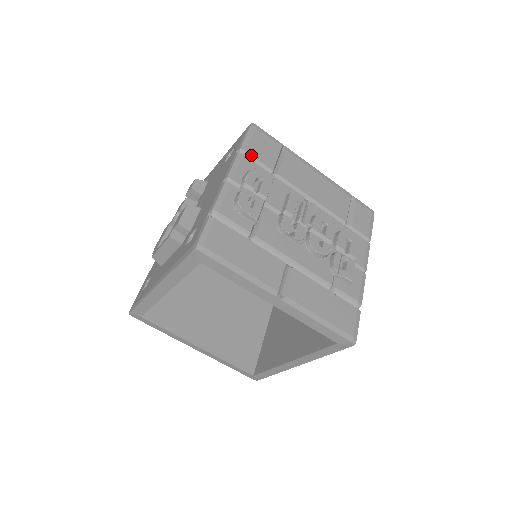
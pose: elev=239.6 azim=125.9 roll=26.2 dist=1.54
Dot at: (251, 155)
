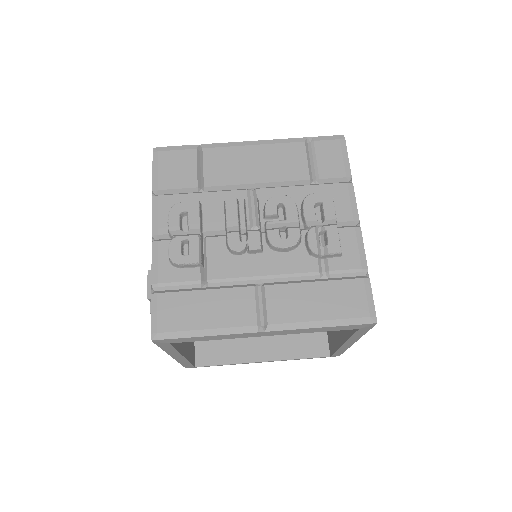
Dot at: (166, 189)
